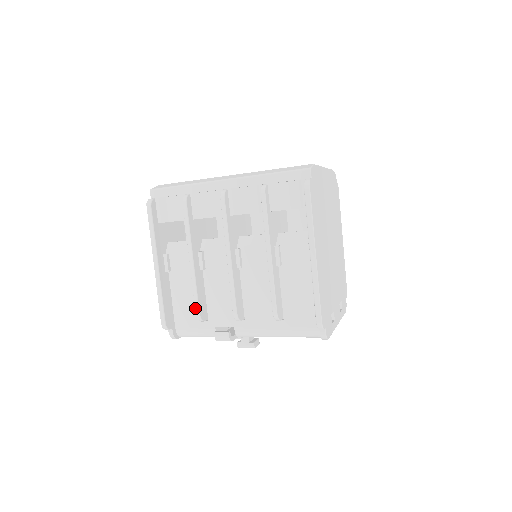
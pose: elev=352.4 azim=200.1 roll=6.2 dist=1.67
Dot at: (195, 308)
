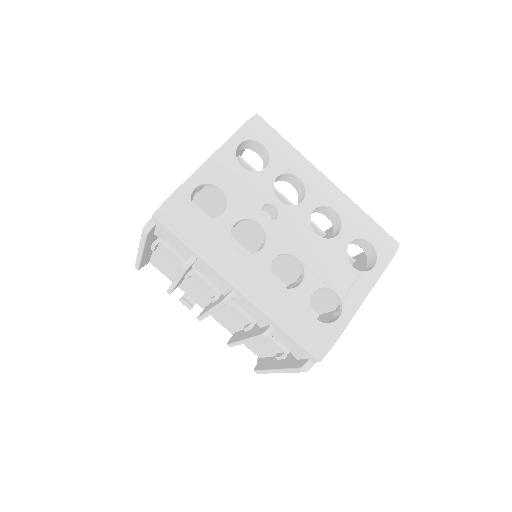
Dot at: (167, 291)
